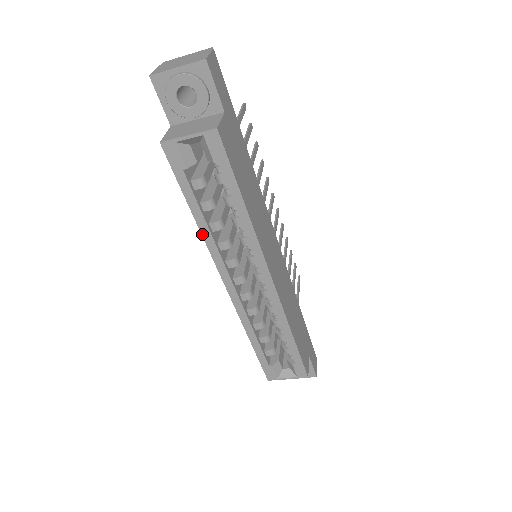
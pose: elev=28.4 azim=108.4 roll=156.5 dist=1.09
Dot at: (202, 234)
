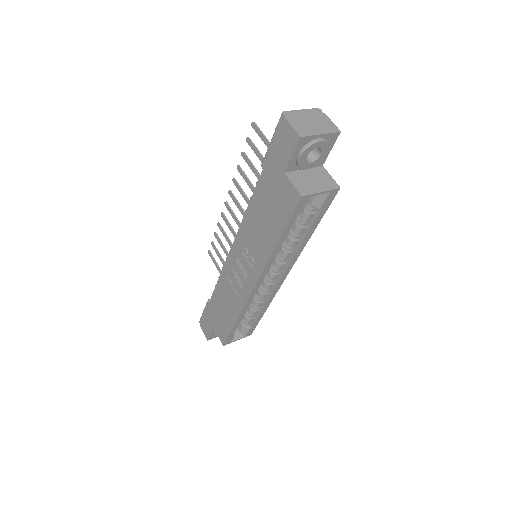
Dot at: (271, 255)
